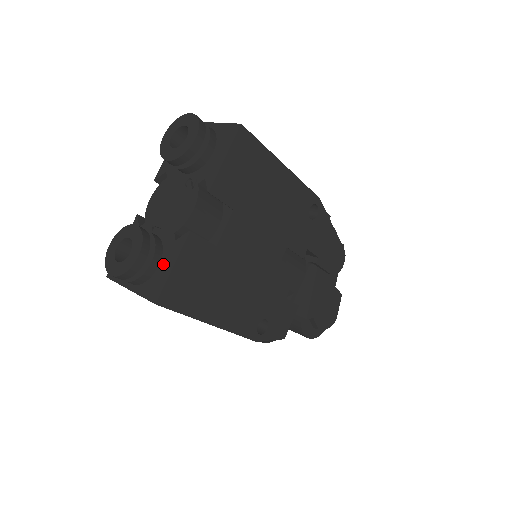
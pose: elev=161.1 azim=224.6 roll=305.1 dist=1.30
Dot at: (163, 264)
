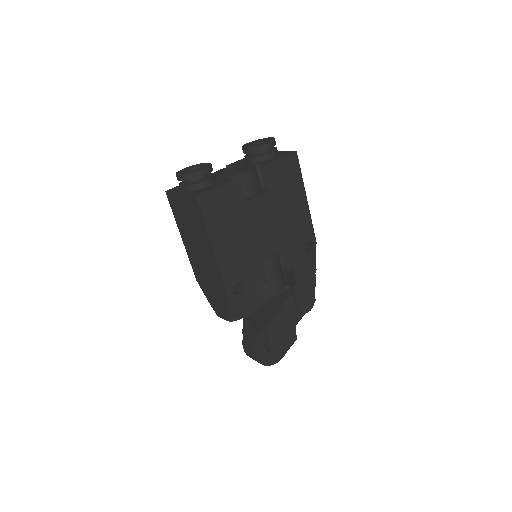
Dot at: (212, 185)
